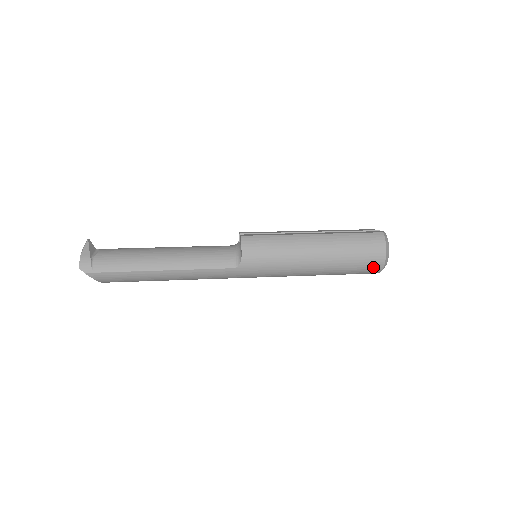
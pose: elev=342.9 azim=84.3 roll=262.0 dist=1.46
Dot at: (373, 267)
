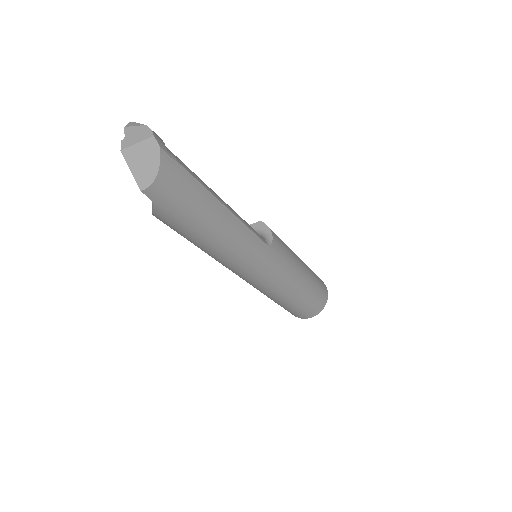
Dot at: (322, 302)
